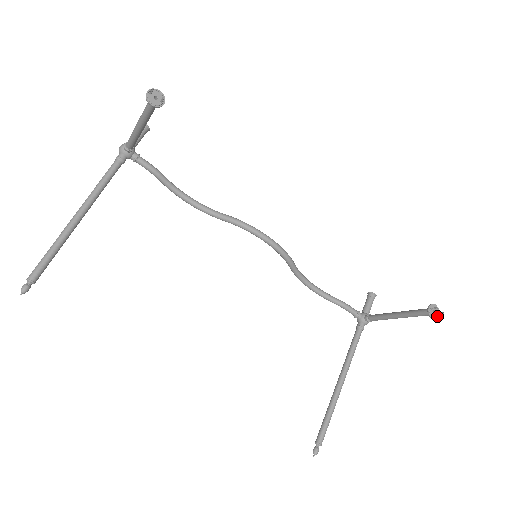
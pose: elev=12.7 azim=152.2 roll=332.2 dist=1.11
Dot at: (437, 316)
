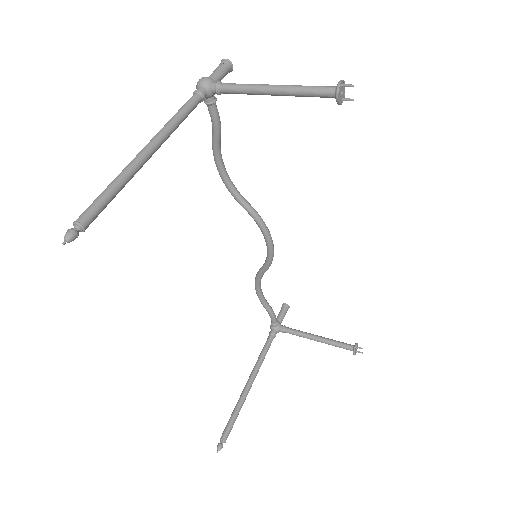
Dot at: occluded
